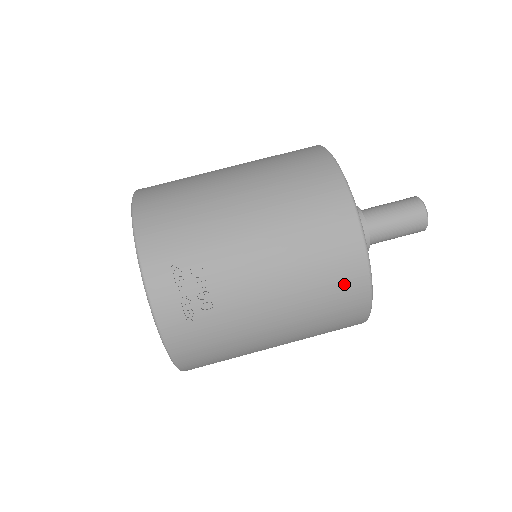
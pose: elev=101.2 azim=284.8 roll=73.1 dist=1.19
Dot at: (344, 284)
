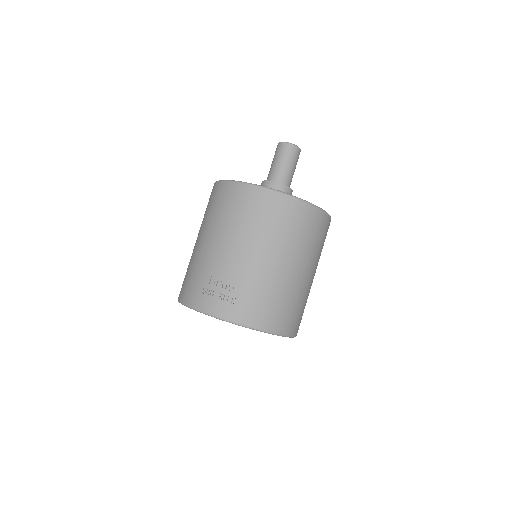
Dot at: (267, 207)
